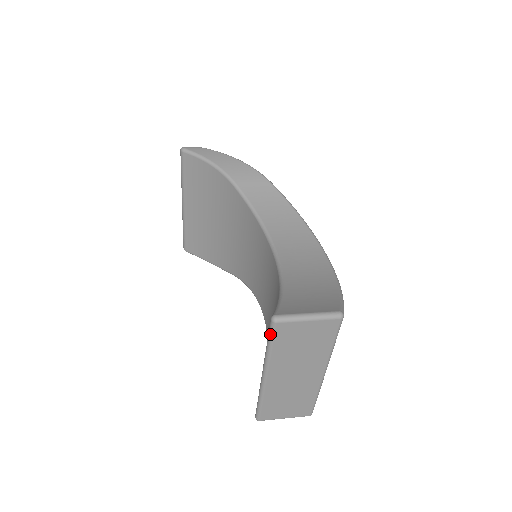
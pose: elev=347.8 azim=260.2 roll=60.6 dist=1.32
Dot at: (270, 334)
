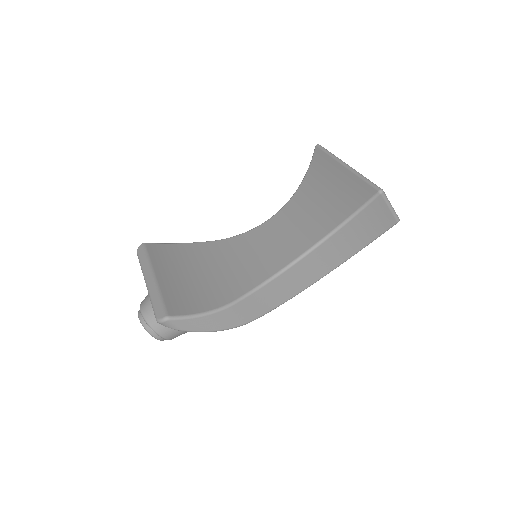
Dot at: (323, 148)
